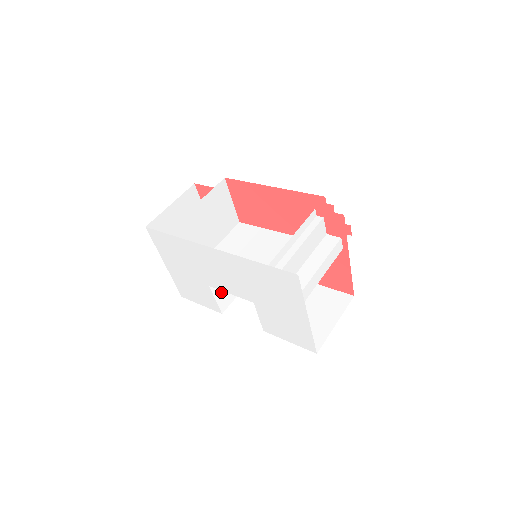
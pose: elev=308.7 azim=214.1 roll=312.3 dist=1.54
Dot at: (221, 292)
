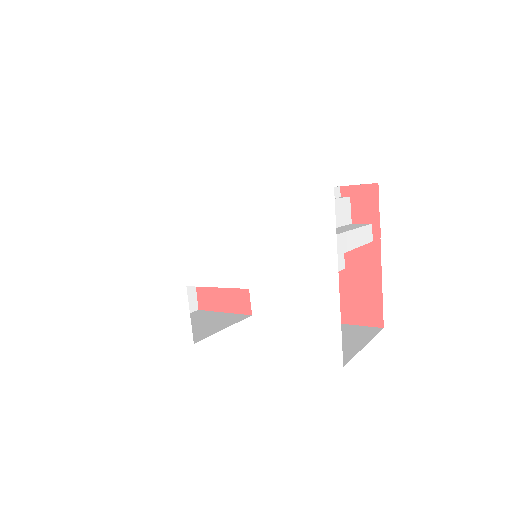
Dot at: (194, 330)
